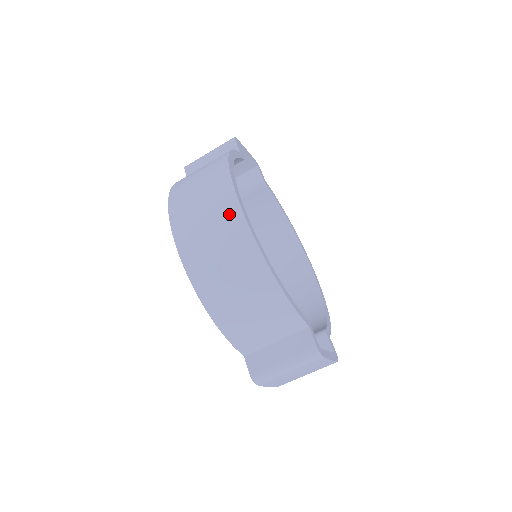
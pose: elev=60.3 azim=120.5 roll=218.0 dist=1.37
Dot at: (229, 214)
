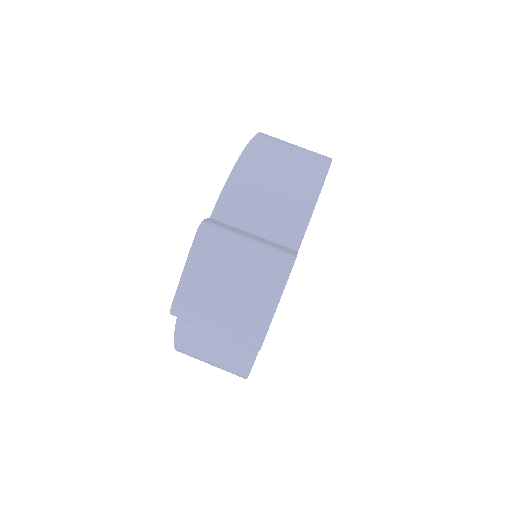
Dot at: (320, 154)
